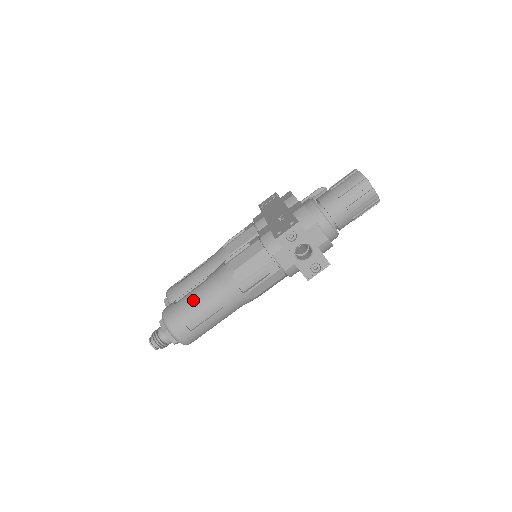
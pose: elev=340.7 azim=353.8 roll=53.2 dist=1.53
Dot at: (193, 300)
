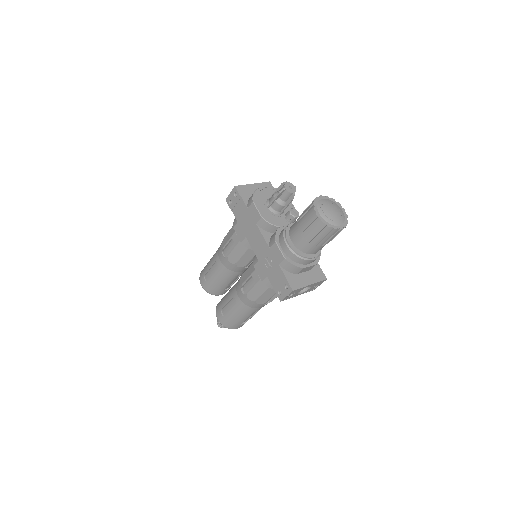
Dot at: (236, 316)
